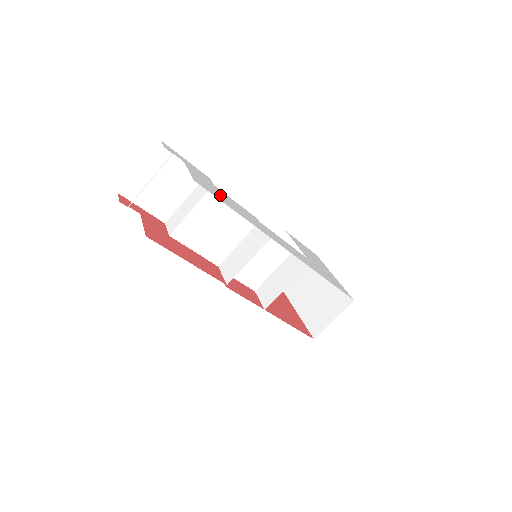
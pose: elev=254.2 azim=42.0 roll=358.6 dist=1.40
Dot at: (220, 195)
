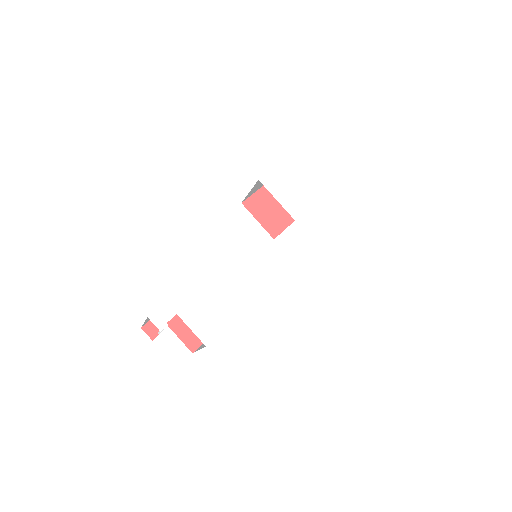
Dot at: (219, 308)
